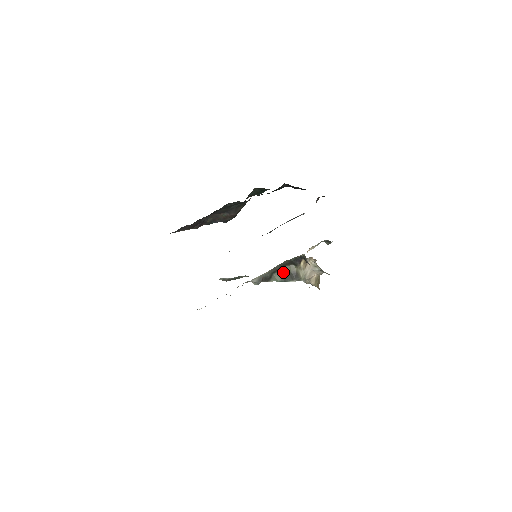
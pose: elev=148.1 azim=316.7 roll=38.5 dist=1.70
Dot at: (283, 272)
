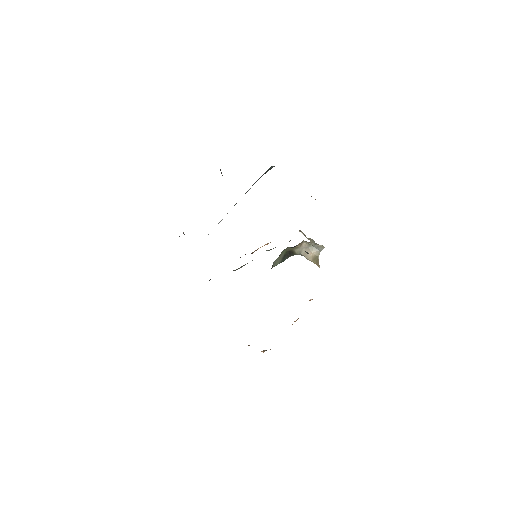
Dot at: (280, 256)
